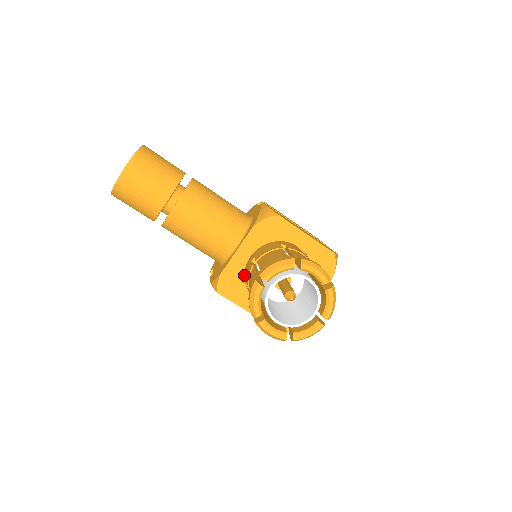
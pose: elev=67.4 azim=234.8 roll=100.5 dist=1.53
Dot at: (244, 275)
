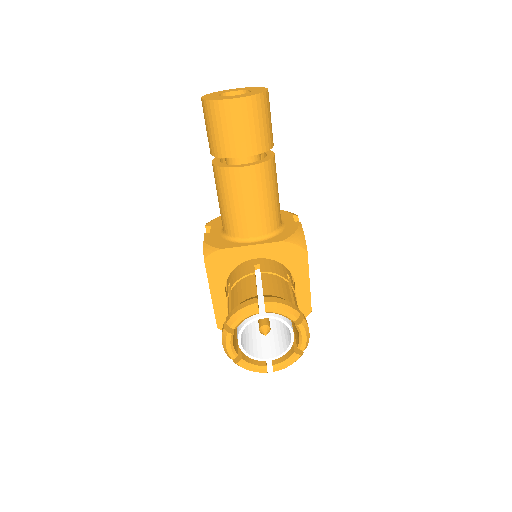
Dot at: occluded
